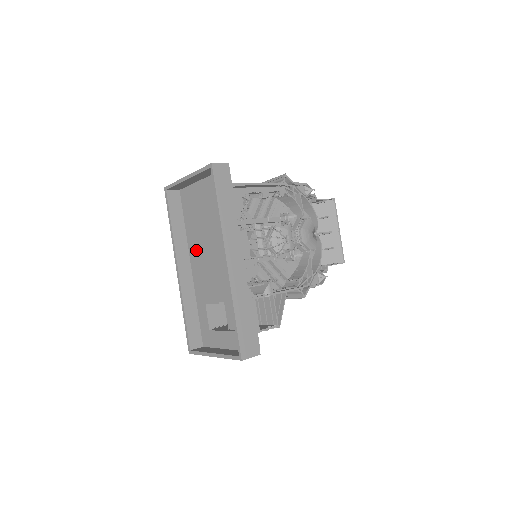
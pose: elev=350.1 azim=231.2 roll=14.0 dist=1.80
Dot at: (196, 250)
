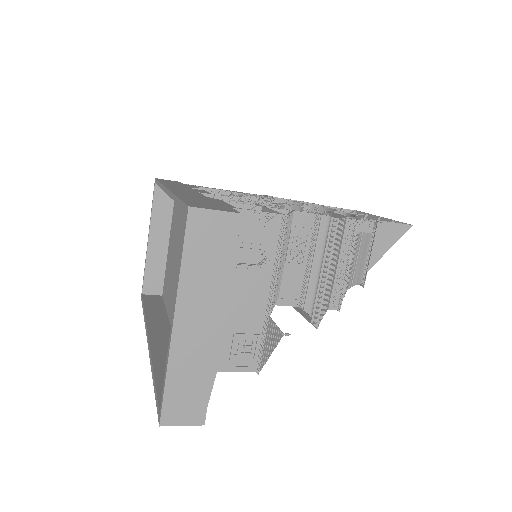
Dot at: occluded
